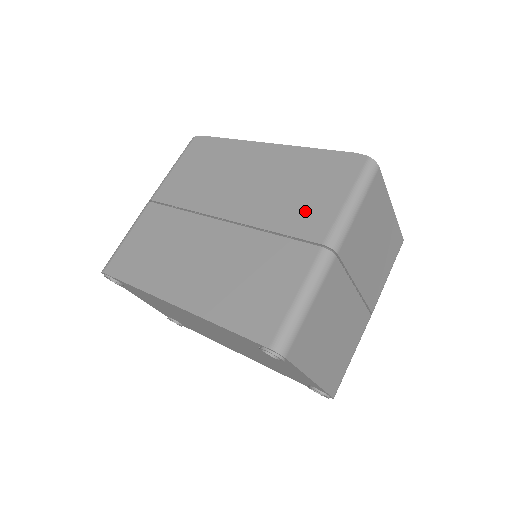
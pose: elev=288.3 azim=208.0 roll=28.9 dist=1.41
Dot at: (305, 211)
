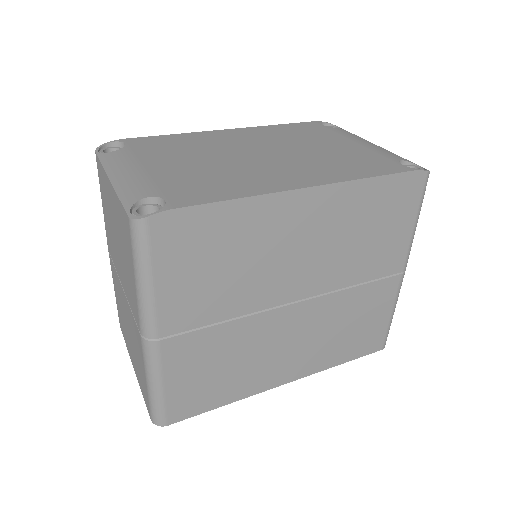
Dot at: (381, 253)
